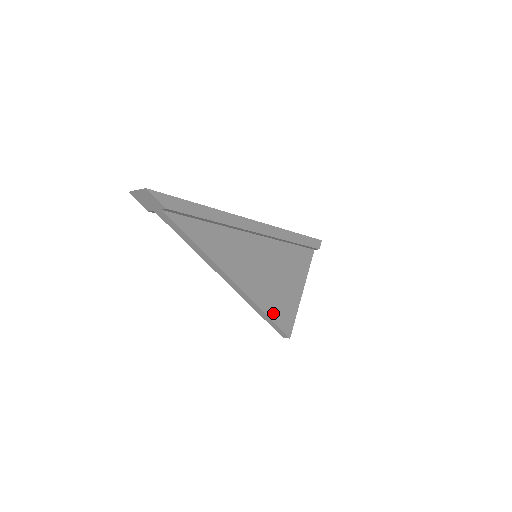
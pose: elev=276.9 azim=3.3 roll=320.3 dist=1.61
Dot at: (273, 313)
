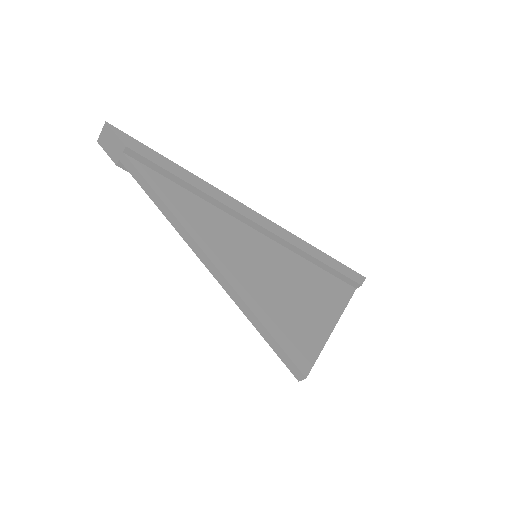
Dot at: (276, 329)
